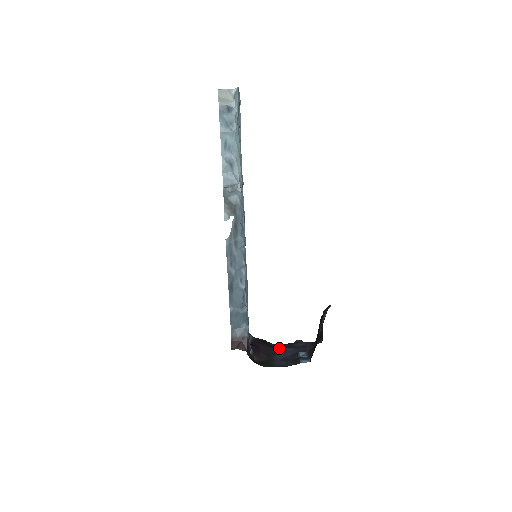
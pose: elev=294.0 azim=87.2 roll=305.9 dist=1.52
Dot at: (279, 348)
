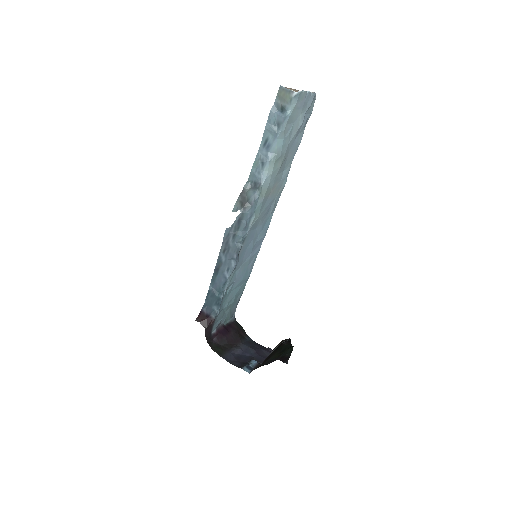
Dot at: (247, 344)
